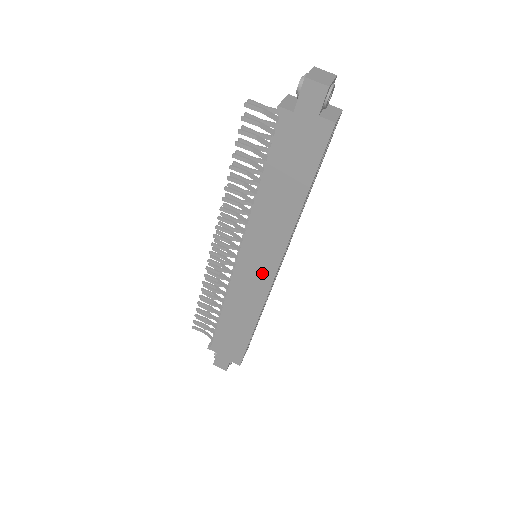
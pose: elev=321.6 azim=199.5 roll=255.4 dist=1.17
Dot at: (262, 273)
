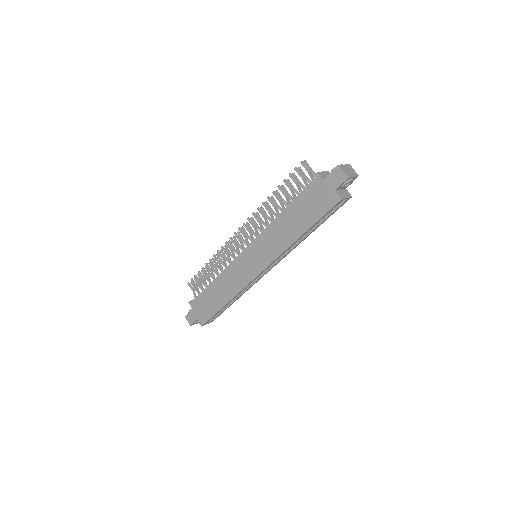
Dot at: (253, 267)
